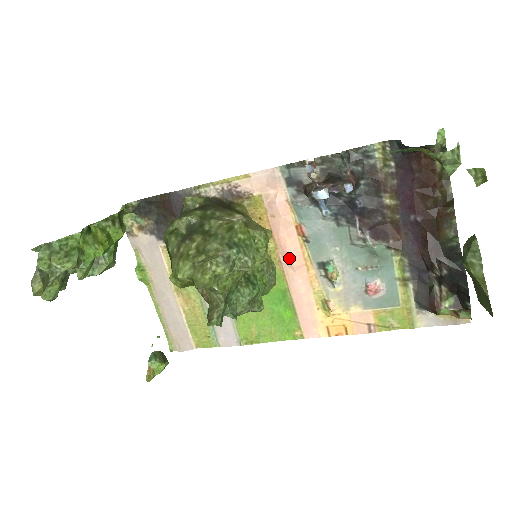
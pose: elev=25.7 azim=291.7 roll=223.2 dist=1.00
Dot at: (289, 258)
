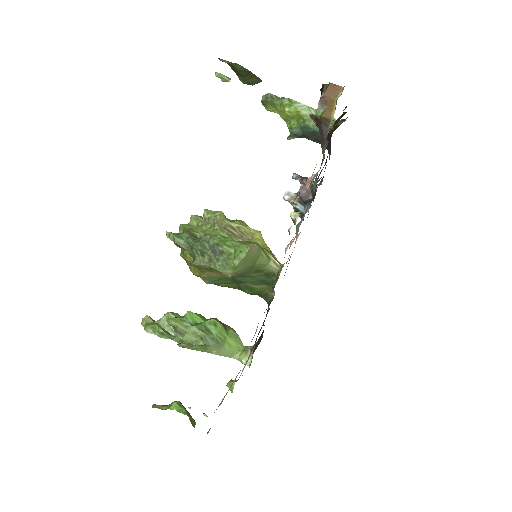
Dot at: occluded
